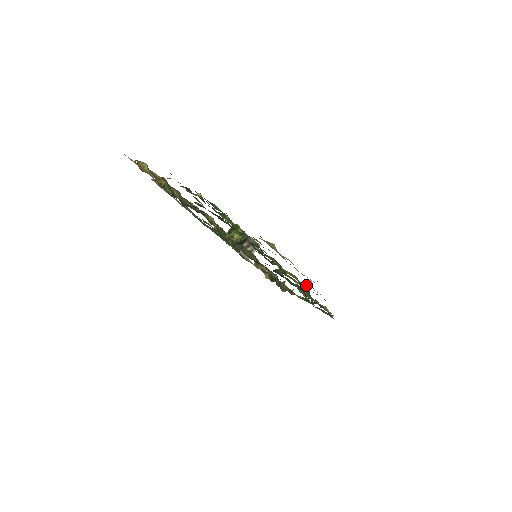
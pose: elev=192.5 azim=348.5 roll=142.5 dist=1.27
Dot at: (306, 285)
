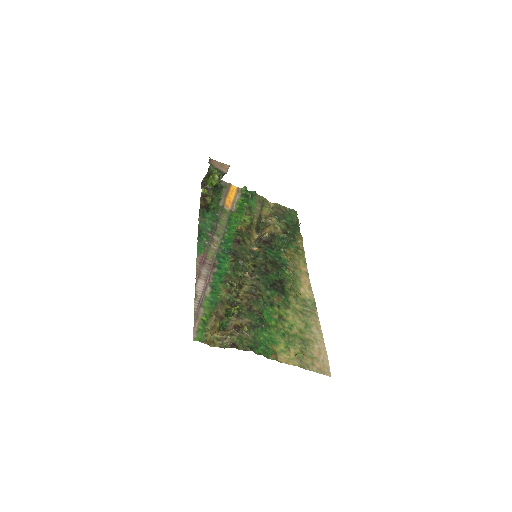
Dot at: (305, 307)
